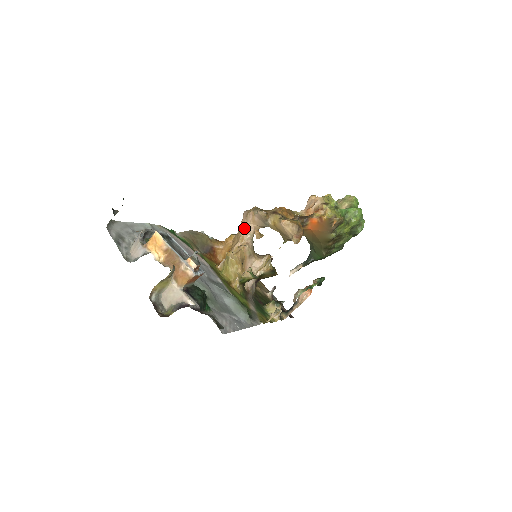
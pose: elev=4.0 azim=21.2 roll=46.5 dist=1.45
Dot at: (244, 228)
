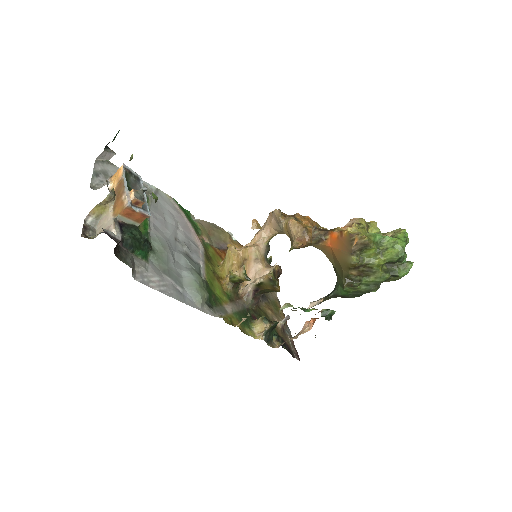
Dot at: (260, 229)
